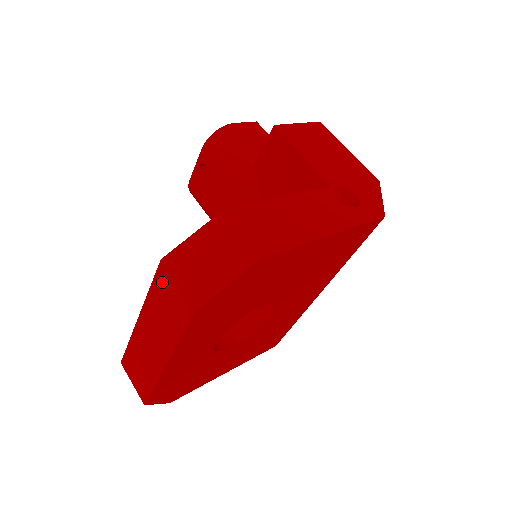
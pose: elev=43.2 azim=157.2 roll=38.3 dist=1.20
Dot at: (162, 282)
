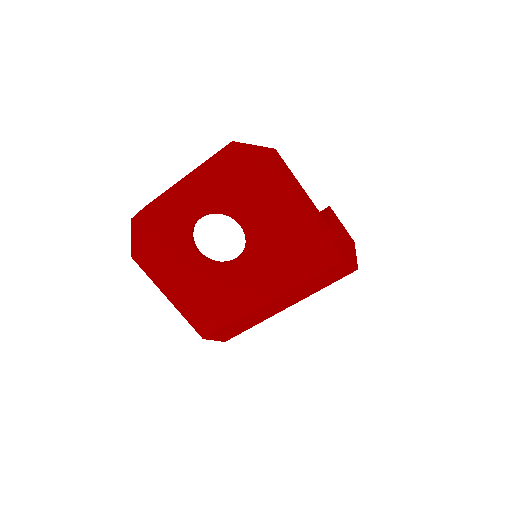
Dot at: (221, 149)
